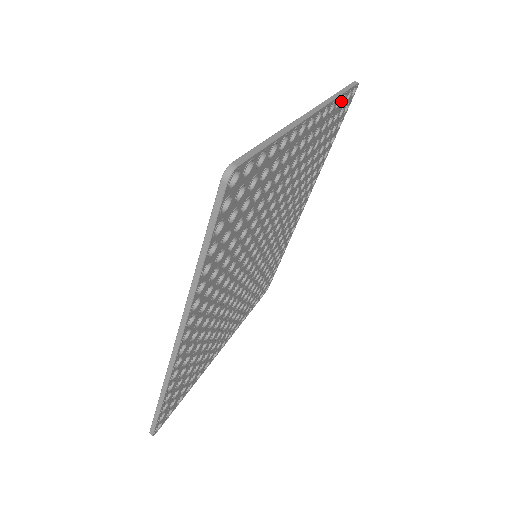
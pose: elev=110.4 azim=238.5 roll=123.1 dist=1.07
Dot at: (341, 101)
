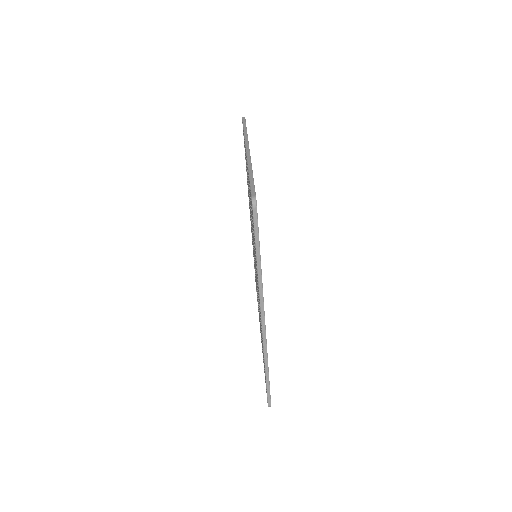
Dot at: occluded
